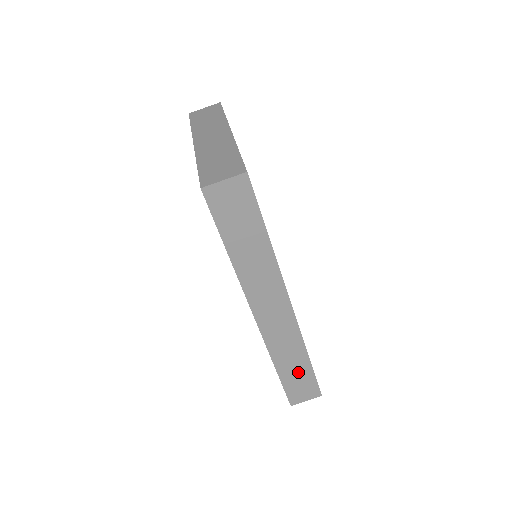
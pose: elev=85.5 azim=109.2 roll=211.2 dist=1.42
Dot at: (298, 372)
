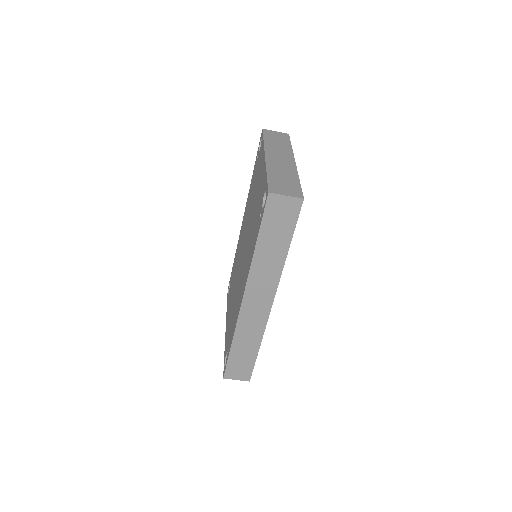
Dot at: (245, 355)
